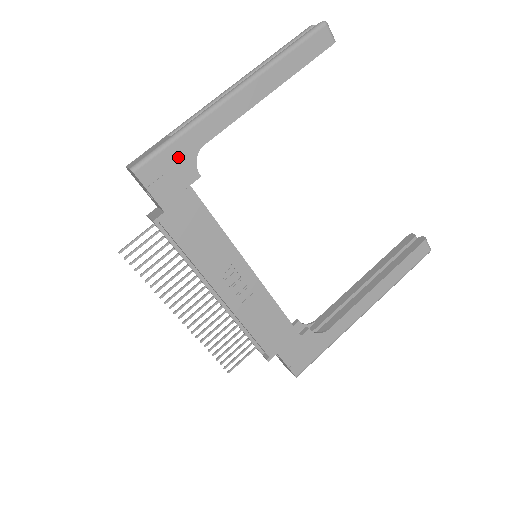
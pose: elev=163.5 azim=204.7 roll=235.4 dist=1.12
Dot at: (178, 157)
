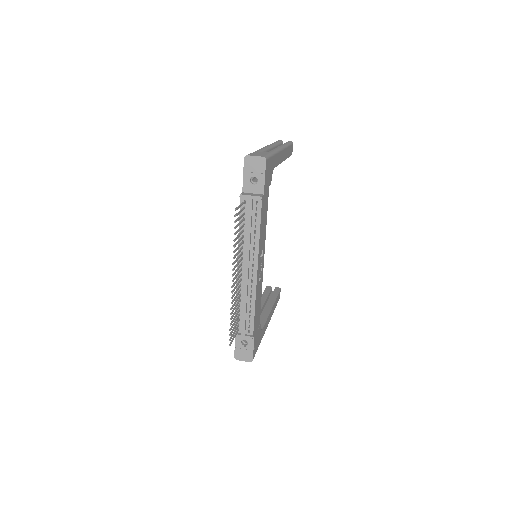
Dot at: (271, 166)
